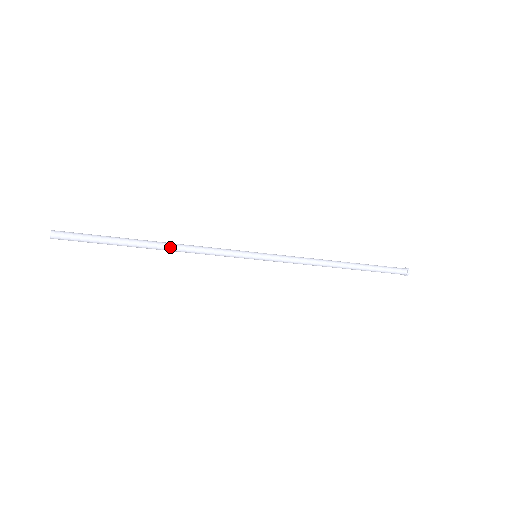
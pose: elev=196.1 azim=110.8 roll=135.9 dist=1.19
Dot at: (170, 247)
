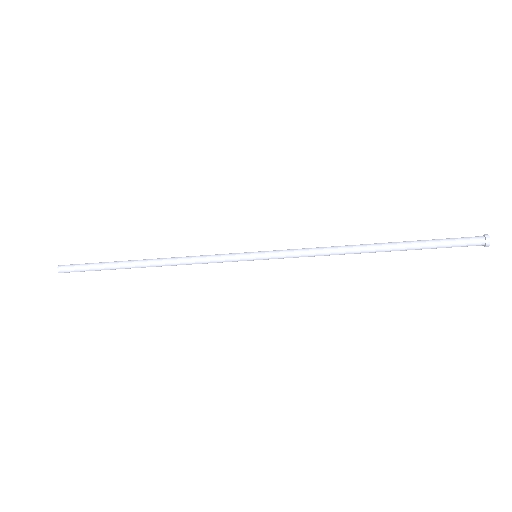
Dot at: (160, 265)
